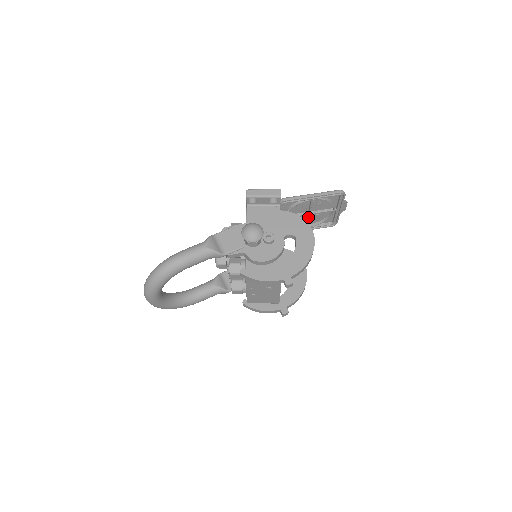
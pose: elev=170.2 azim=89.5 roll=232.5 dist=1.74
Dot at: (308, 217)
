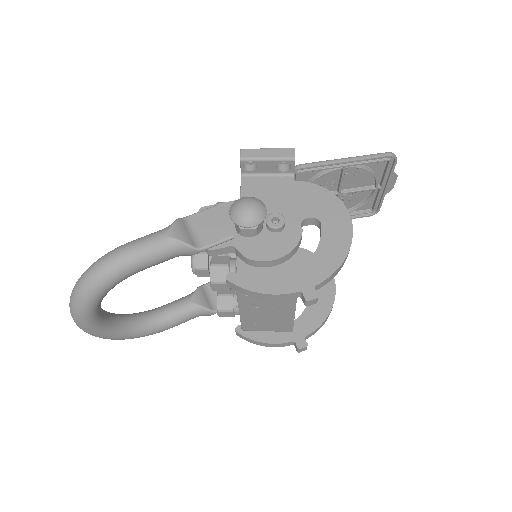
Dot at: occluded
